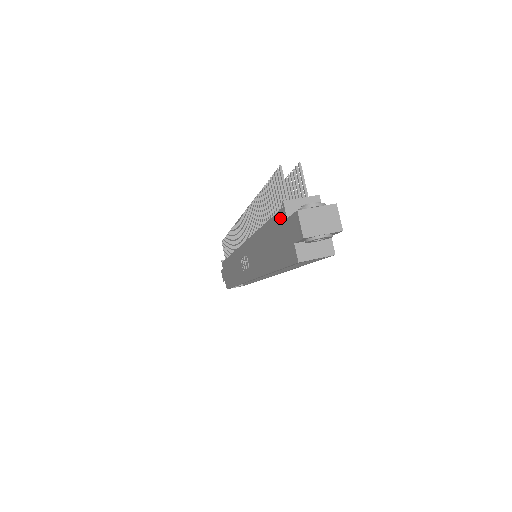
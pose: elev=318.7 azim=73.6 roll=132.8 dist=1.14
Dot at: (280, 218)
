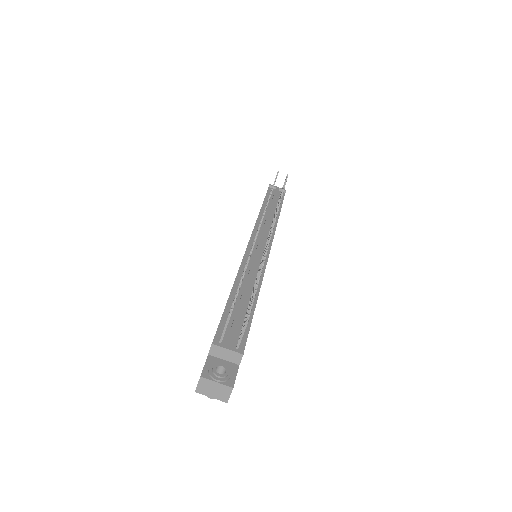
Dot at: (213, 339)
